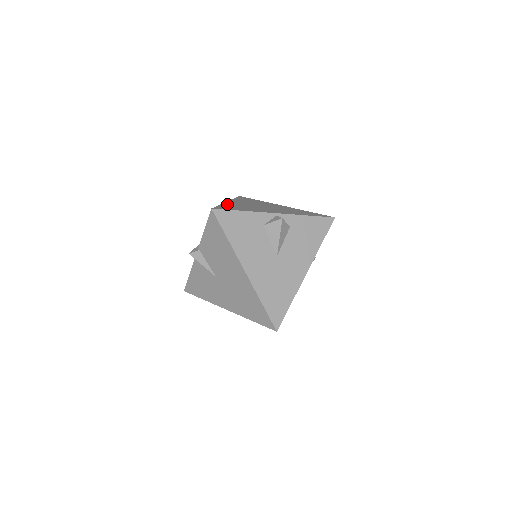
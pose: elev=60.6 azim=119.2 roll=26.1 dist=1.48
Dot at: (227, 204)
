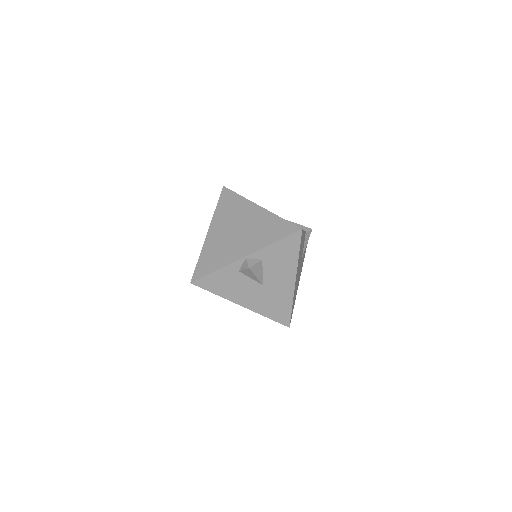
Dot at: (205, 249)
